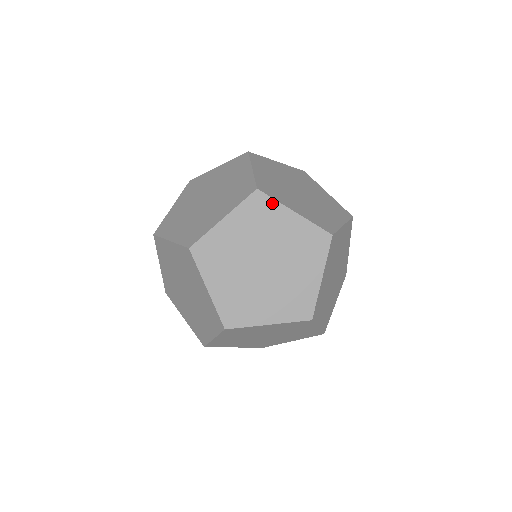
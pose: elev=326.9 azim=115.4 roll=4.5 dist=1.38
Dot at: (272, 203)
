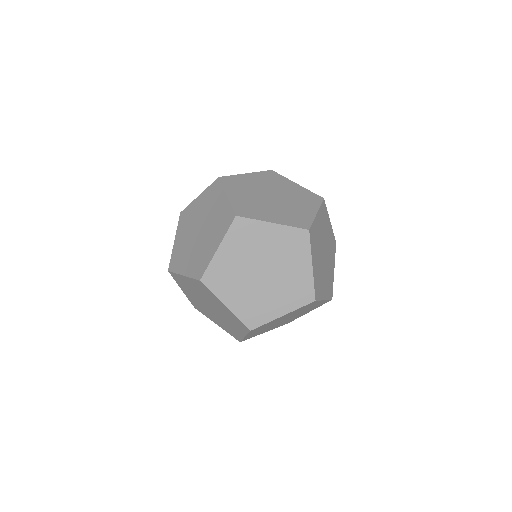
Dot at: (307, 247)
